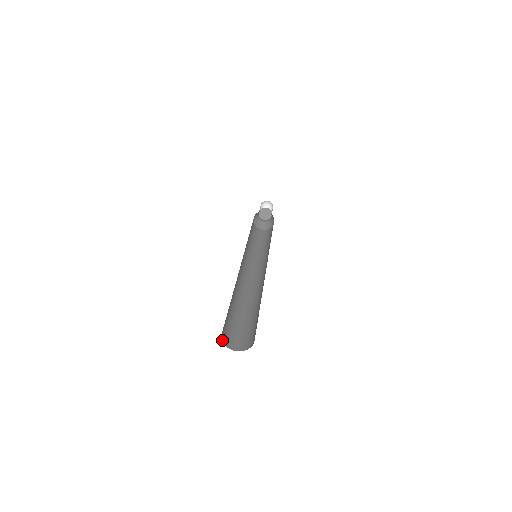
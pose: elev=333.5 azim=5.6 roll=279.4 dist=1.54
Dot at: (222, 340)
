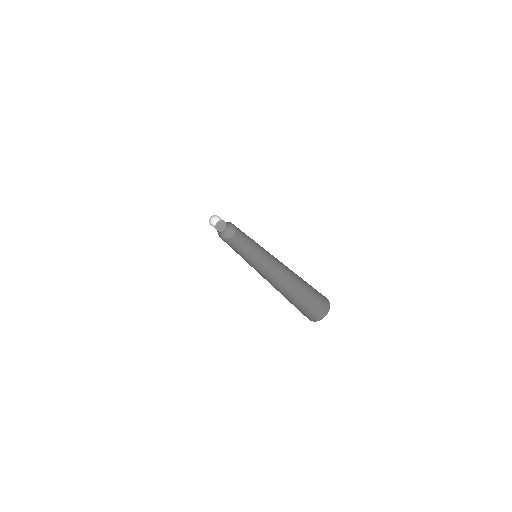
Dot at: occluded
